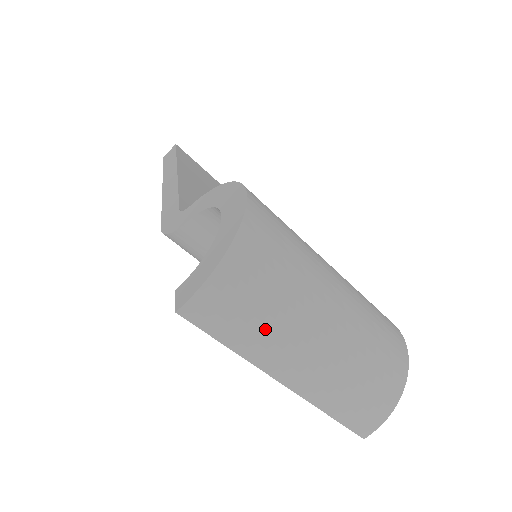
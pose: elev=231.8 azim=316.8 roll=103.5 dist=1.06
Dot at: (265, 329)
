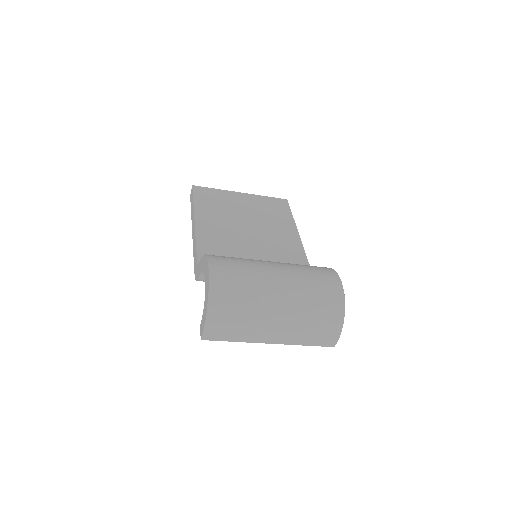
Dot at: (244, 329)
